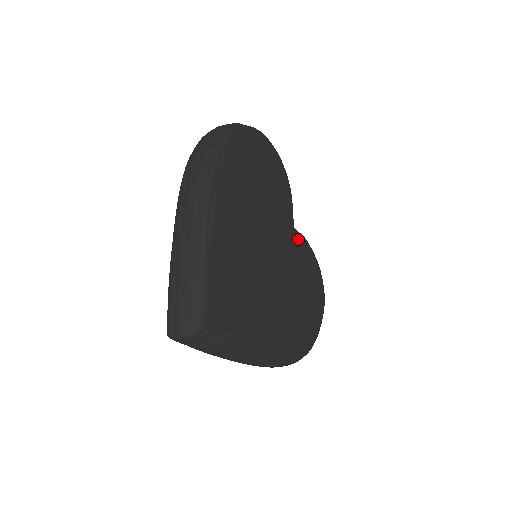
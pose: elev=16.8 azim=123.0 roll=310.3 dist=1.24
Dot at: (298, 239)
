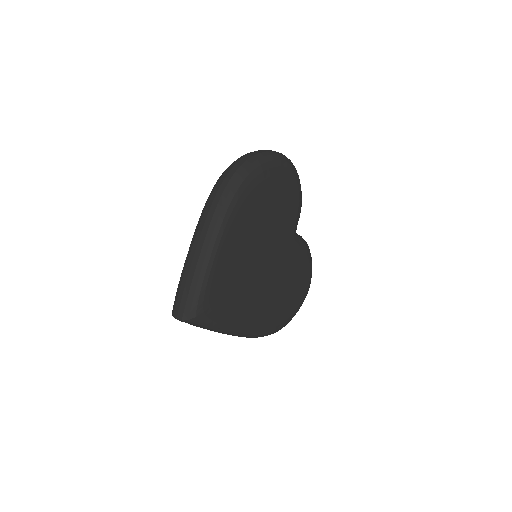
Dot at: (296, 244)
